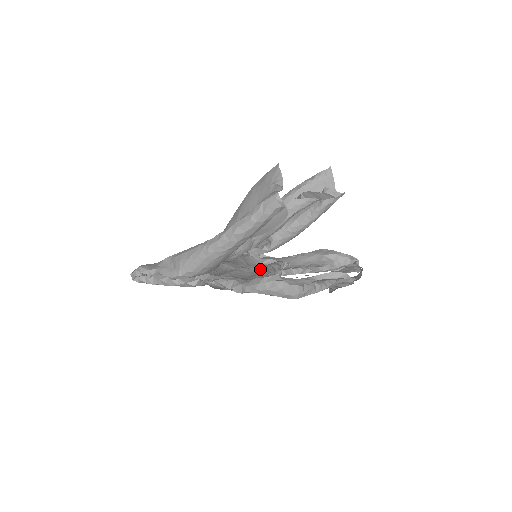
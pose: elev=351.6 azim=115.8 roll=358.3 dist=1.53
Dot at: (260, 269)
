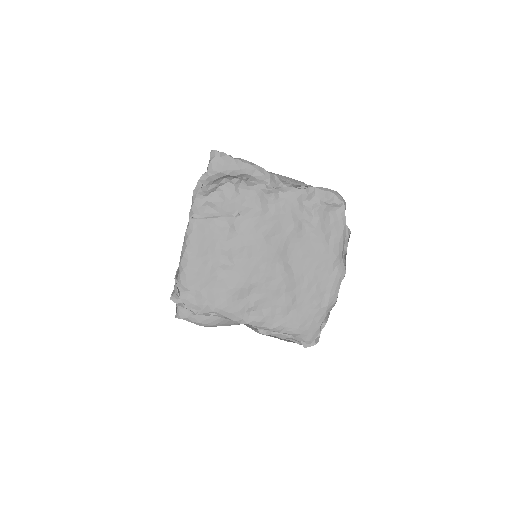
Dot at: occluded
